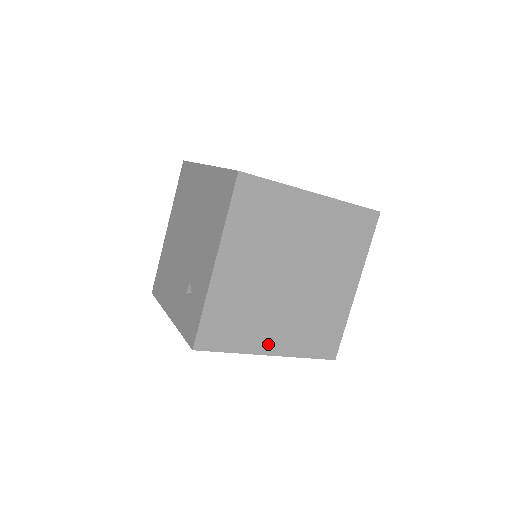
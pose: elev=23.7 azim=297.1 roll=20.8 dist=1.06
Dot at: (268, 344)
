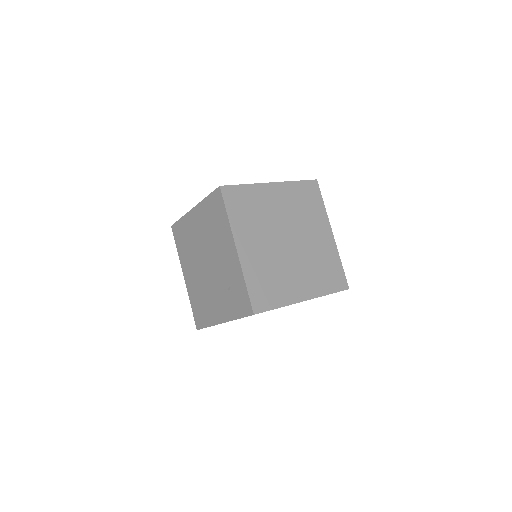
Dot at: (299, 293)
